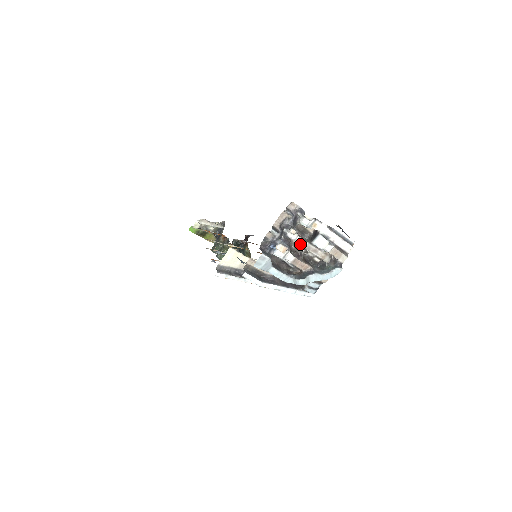
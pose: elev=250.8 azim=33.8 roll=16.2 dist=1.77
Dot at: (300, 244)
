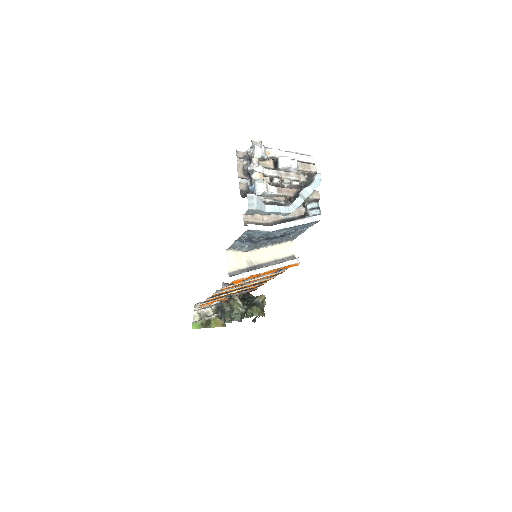
Dot at: (271, 174)
